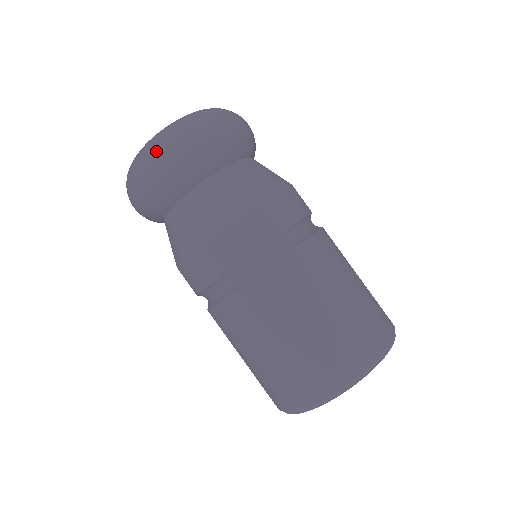
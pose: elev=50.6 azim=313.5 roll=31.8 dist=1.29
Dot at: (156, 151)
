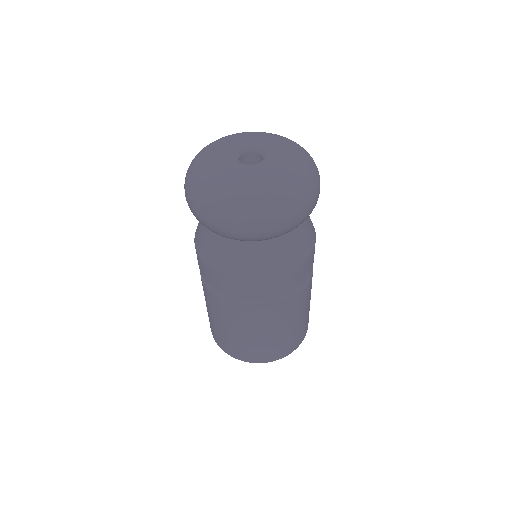
Dot at: (266, 216)
